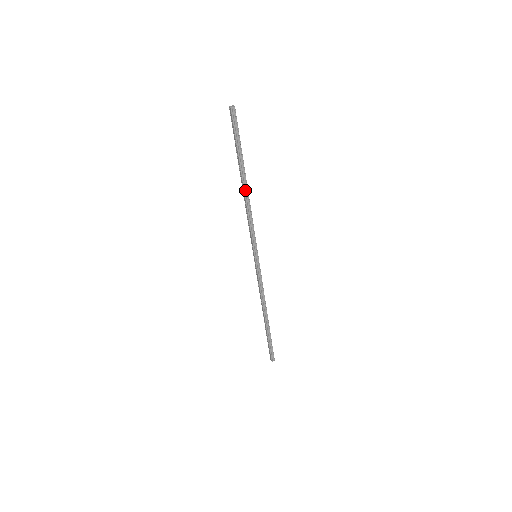
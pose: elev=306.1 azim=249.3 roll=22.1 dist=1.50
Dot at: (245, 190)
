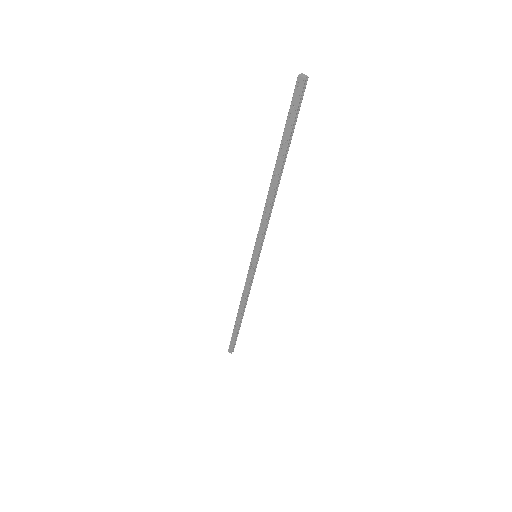
Dot at: (277, 185)
